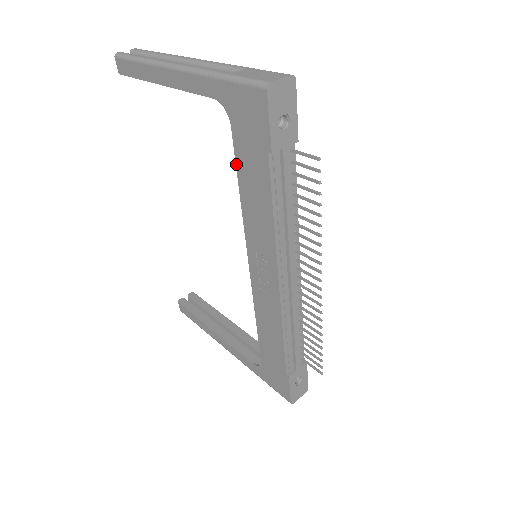
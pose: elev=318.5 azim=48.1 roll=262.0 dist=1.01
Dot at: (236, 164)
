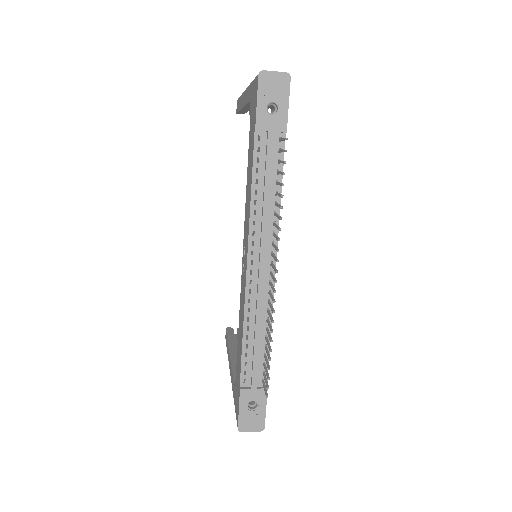
Dot at: (248, 153)
